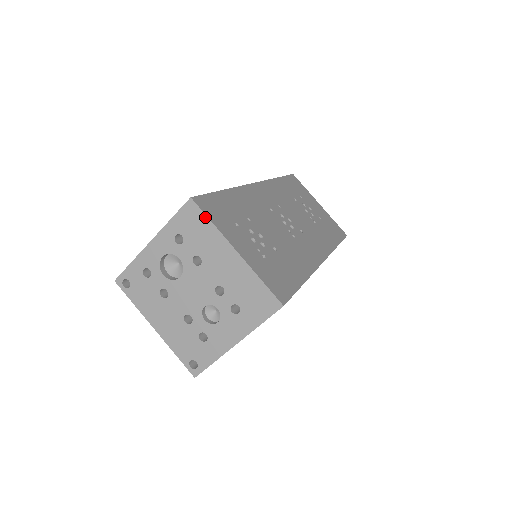
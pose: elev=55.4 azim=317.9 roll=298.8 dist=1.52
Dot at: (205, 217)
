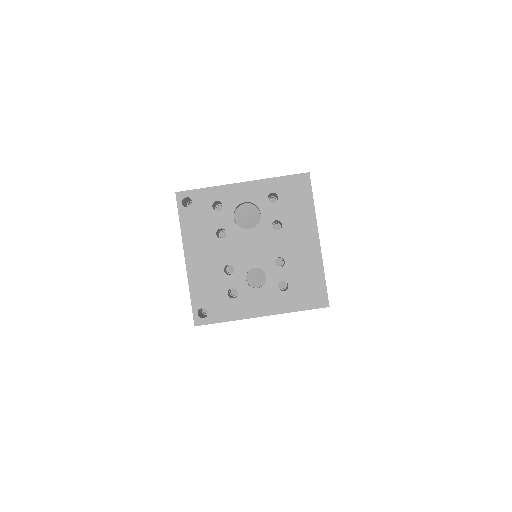
Dot at: (311, 195)
